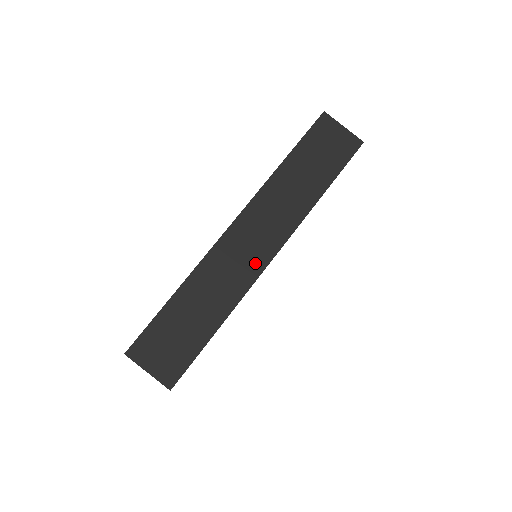
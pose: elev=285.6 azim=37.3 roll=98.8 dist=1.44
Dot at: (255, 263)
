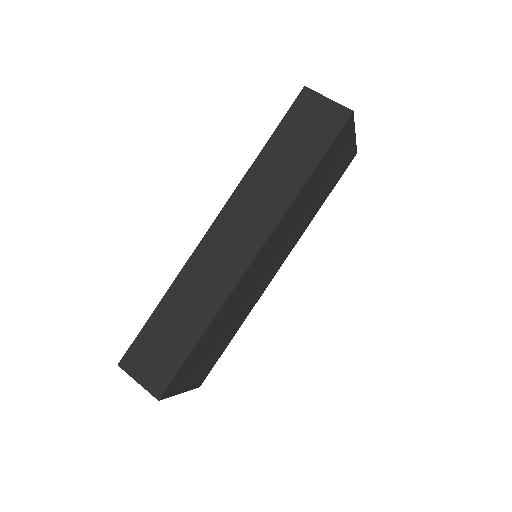
Dot at: (235, 265)
